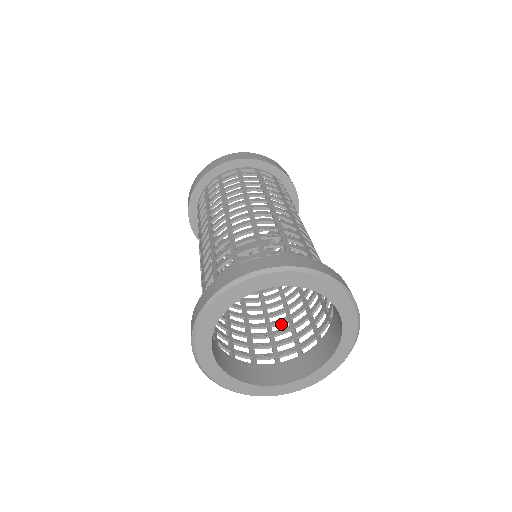
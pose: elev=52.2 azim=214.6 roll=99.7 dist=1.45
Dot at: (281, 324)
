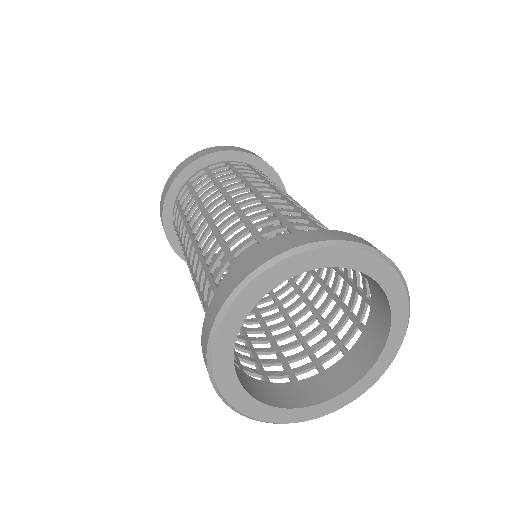
Dot at: (261, 343)
